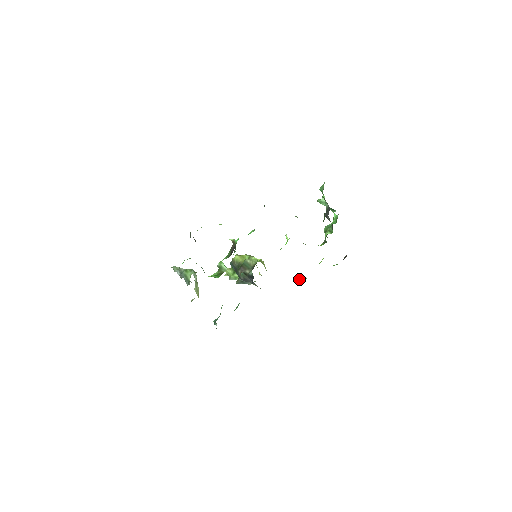
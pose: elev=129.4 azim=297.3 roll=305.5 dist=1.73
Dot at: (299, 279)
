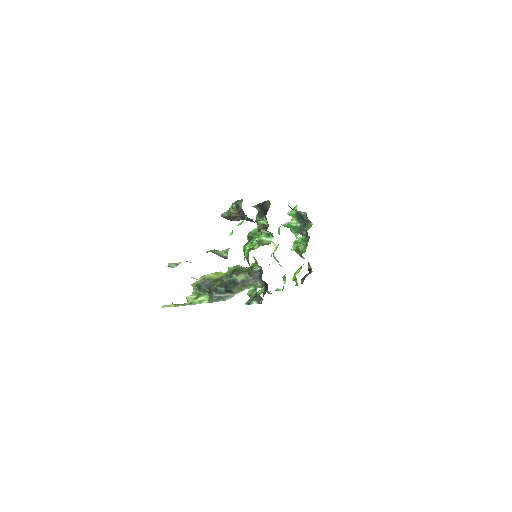
Dot at: (279, 290)
